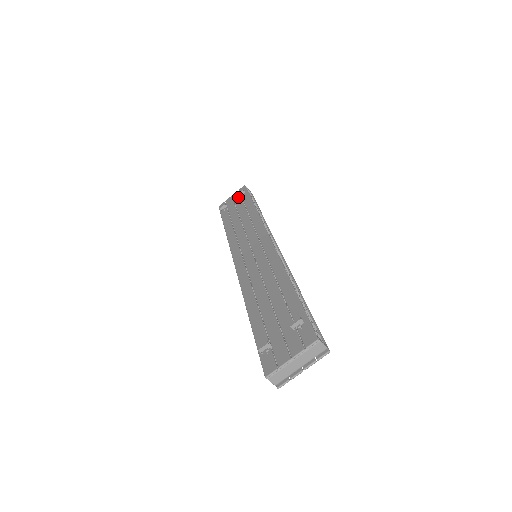
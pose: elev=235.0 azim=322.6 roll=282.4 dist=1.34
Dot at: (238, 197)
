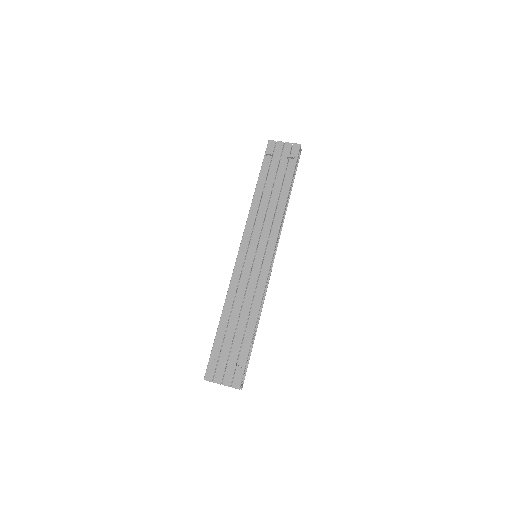
Dot at: (287, 156)
